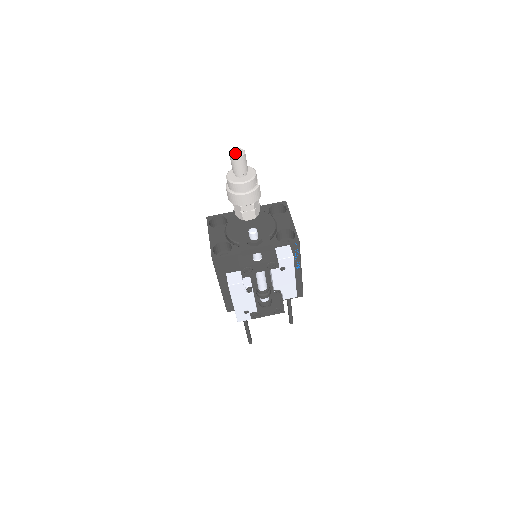
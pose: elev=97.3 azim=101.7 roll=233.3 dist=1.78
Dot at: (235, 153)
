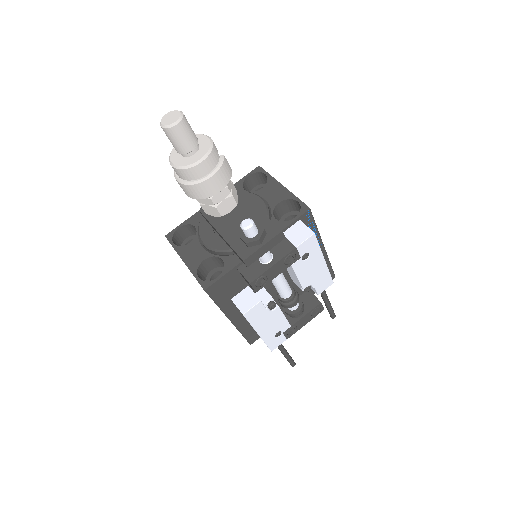
Dot at: (168, 121)
